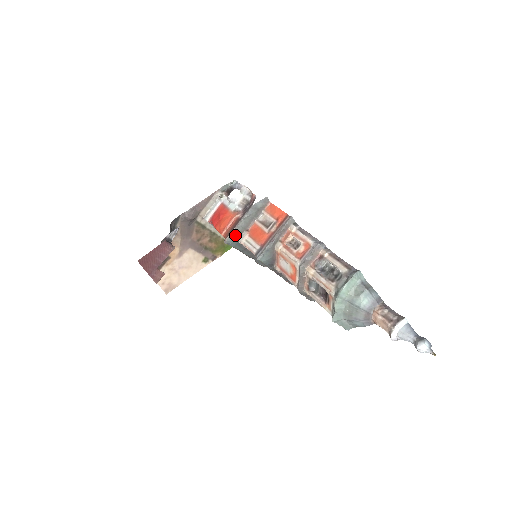
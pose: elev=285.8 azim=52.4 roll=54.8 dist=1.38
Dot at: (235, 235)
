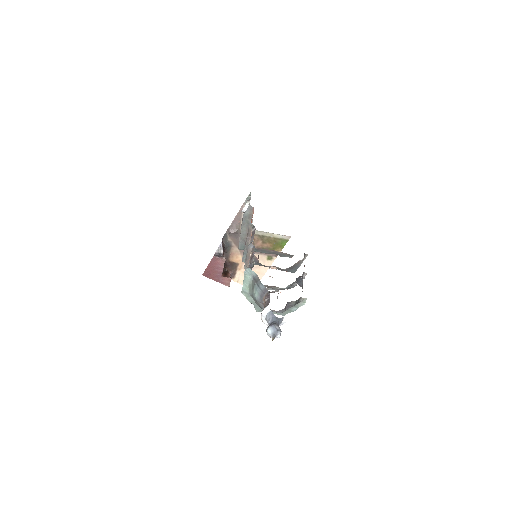
Dot at: (242, 242)
